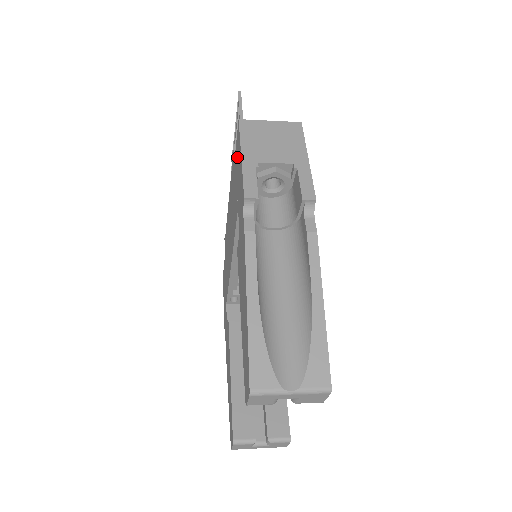
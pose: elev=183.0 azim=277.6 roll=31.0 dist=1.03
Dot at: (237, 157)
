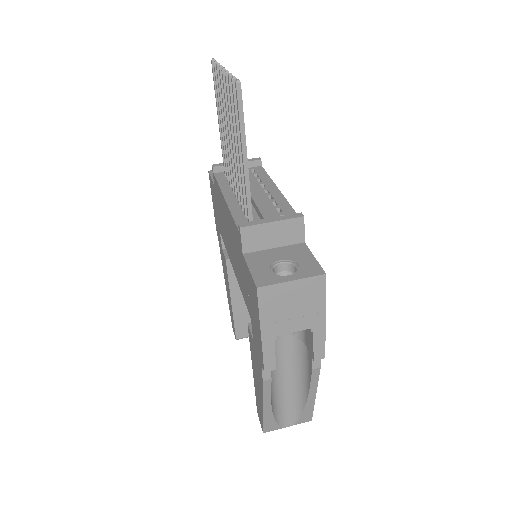
Dot at: (251, 292)
